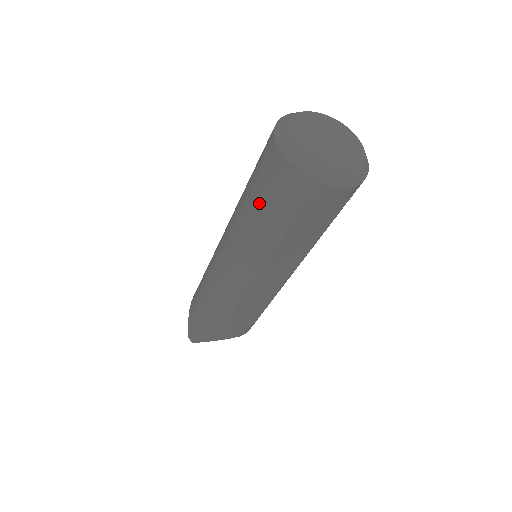
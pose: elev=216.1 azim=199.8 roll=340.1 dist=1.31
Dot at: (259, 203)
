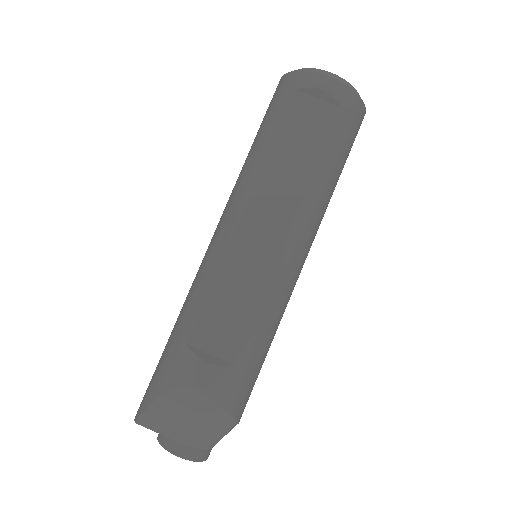
Dot at: (258, 131)
